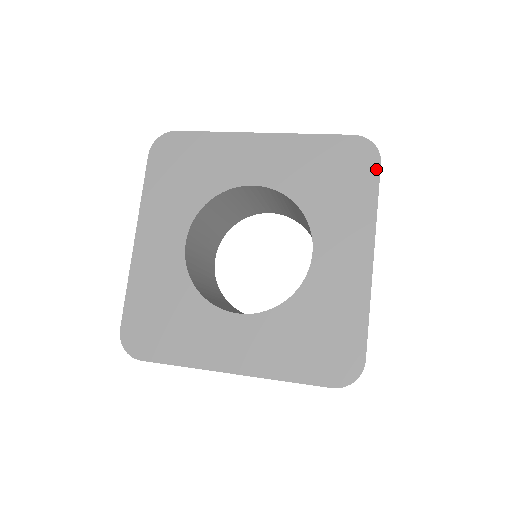
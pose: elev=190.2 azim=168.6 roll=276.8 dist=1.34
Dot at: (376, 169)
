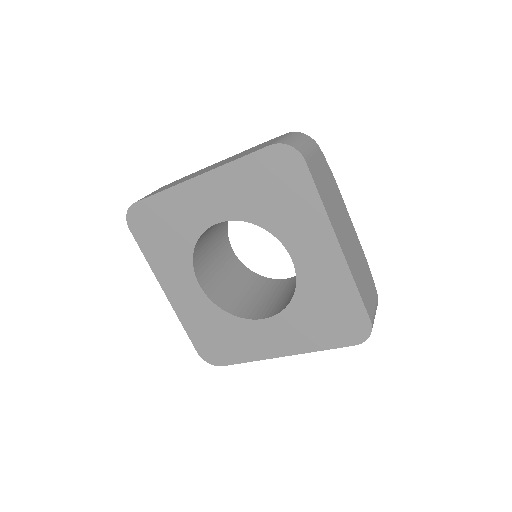
Dot at: (349, 343)
